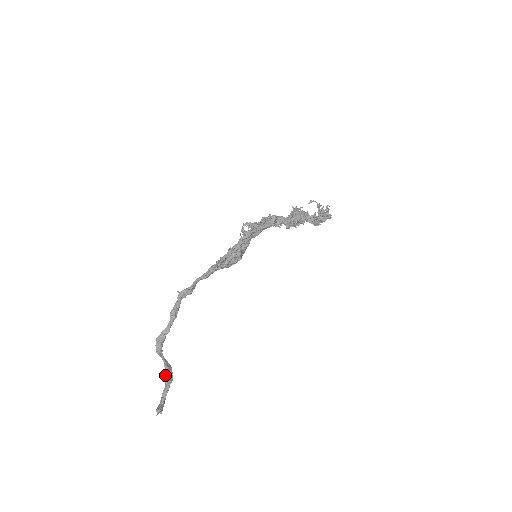
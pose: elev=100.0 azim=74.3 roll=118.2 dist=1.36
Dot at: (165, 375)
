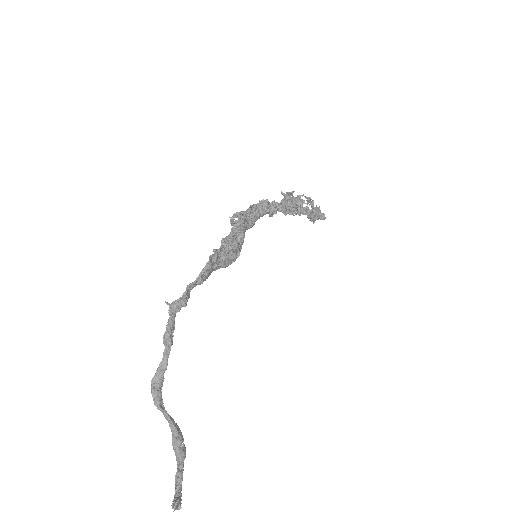
Dot at: (174, 444)
